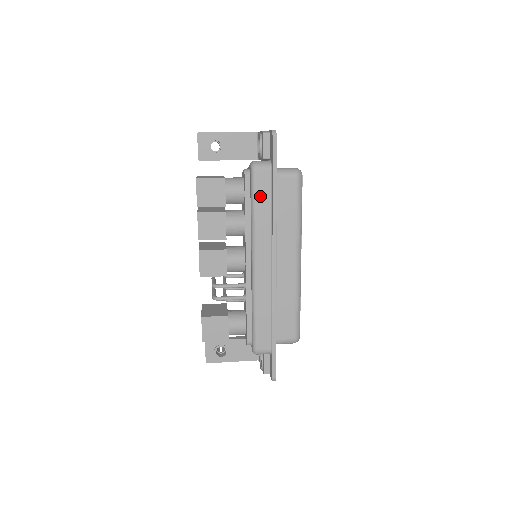
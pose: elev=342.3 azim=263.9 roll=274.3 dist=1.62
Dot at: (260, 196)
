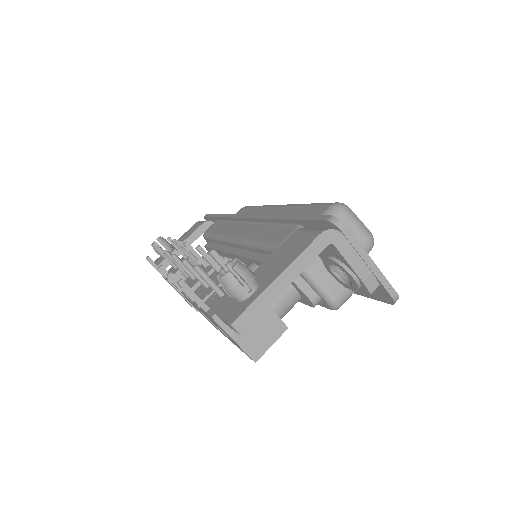
Dot at: occluded
